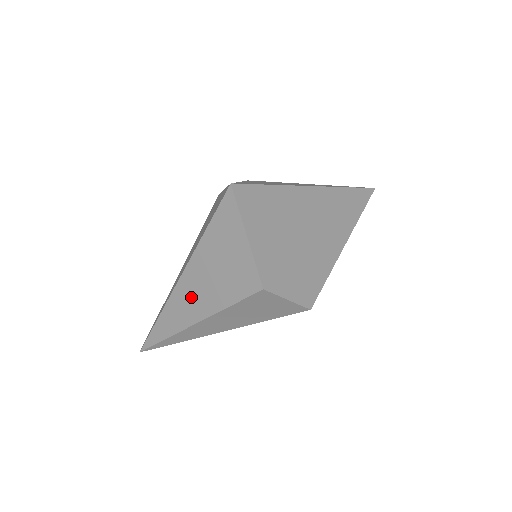
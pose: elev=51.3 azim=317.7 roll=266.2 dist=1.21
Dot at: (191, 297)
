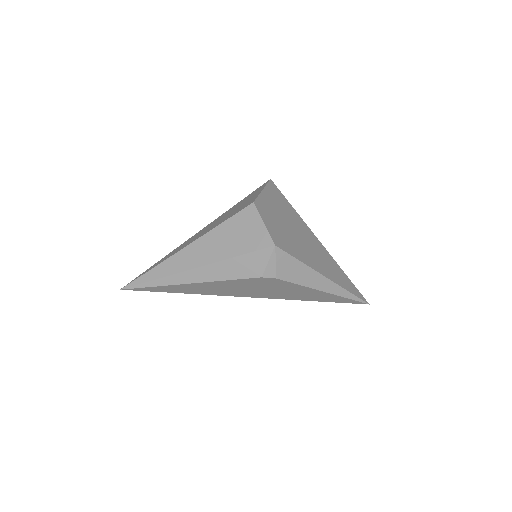
Dot at: (199, 234)
